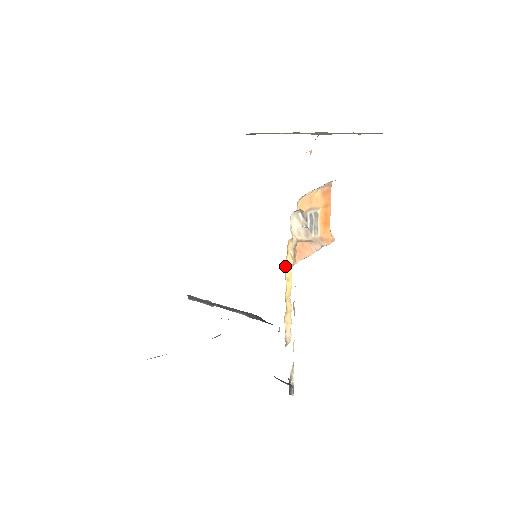
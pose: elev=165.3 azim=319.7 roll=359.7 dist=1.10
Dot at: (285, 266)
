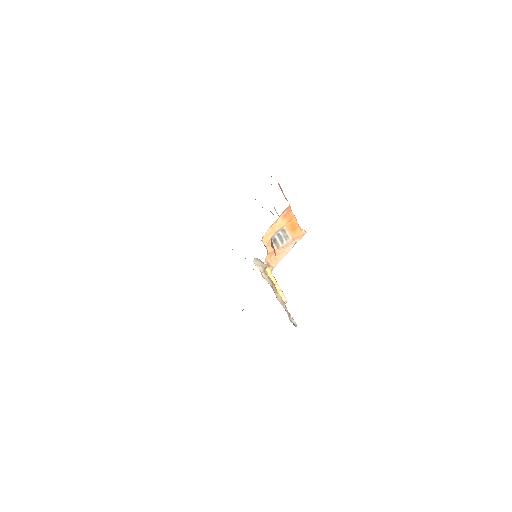
Dot at: occluded
